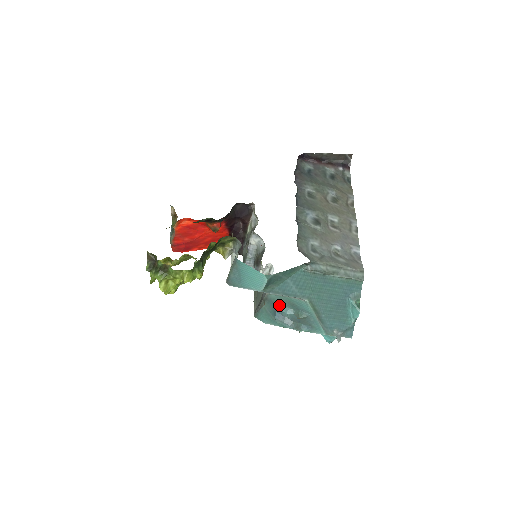
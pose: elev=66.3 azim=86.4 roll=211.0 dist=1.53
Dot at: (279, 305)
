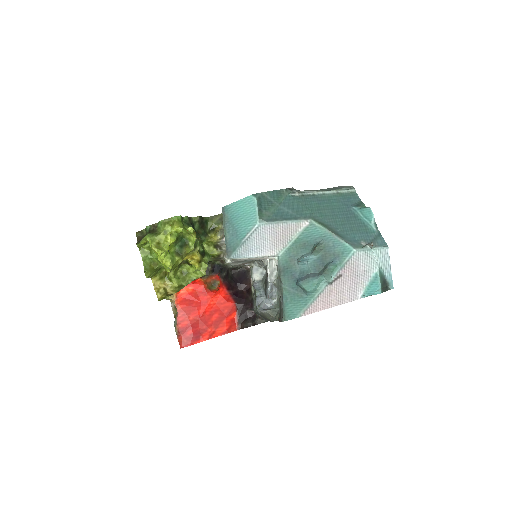
Dot at: (294, 264)
